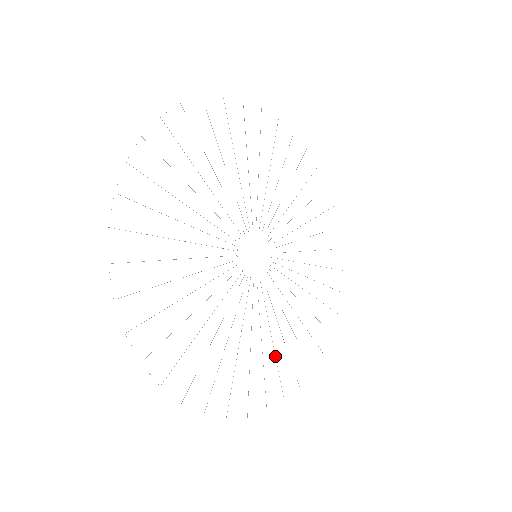
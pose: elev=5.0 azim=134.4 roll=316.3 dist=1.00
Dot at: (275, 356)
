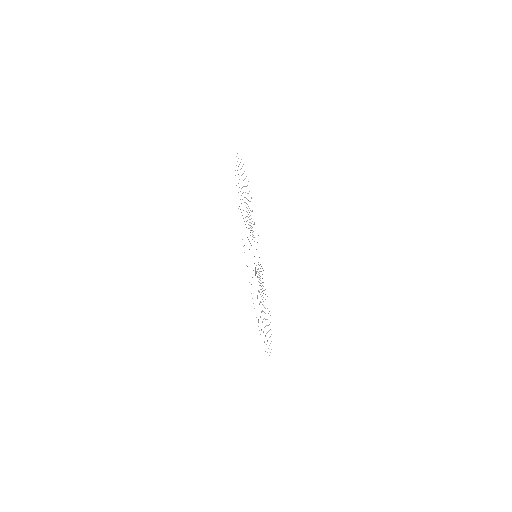
Dot at: occluded
